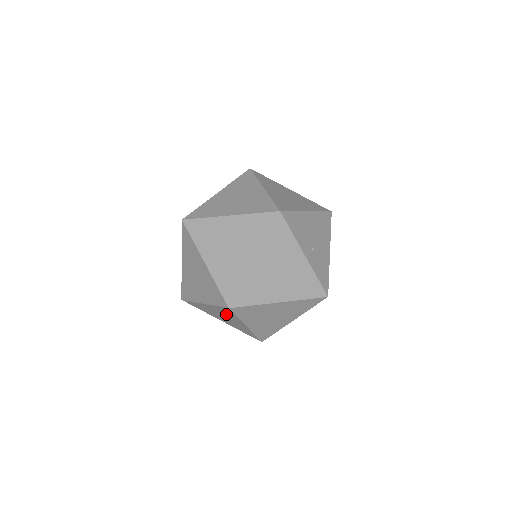
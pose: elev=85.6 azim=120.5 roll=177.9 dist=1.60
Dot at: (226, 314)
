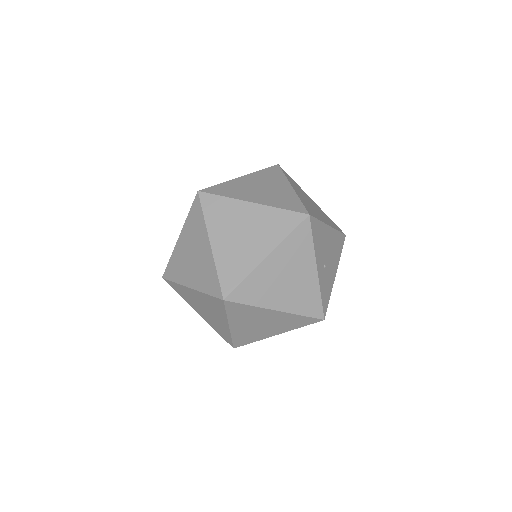
Dot at: (212, 306)
